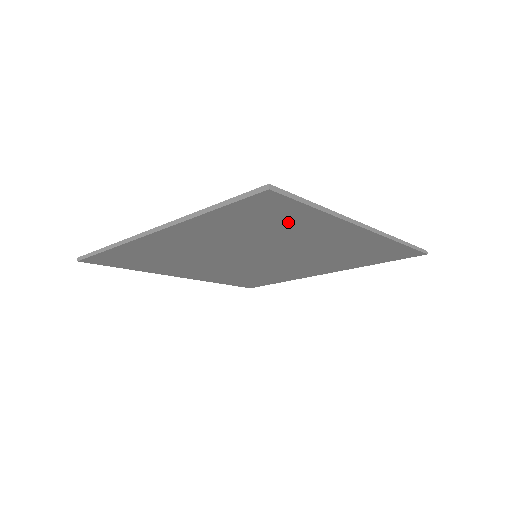
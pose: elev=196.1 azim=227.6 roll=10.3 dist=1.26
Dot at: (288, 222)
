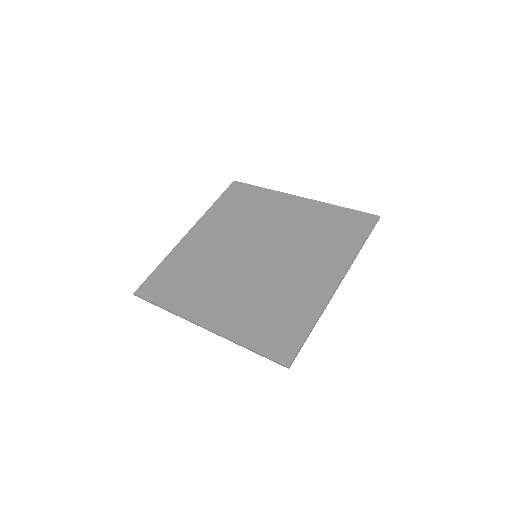
Dot at: (291, 316)
